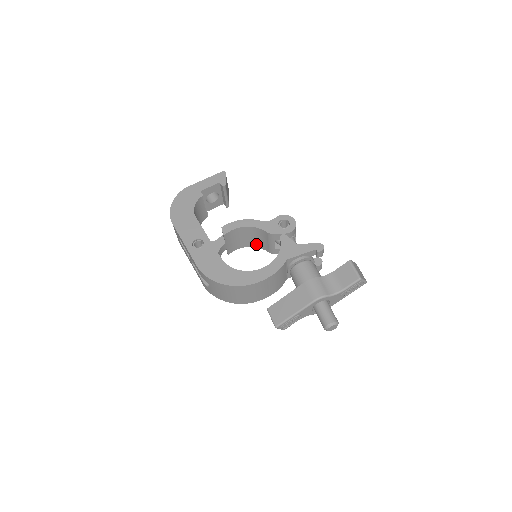
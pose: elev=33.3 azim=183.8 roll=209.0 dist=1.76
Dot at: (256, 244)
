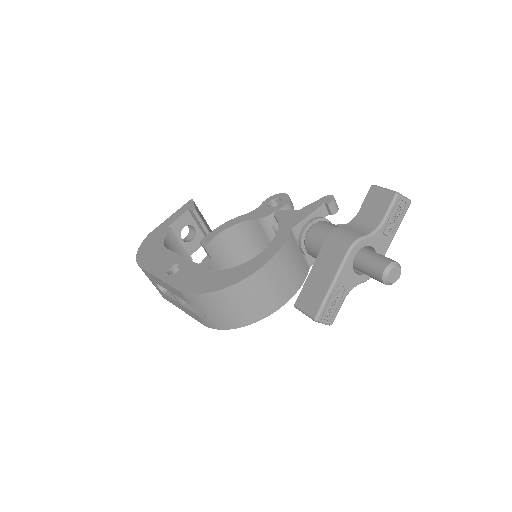
Dot at: (255, 252)
